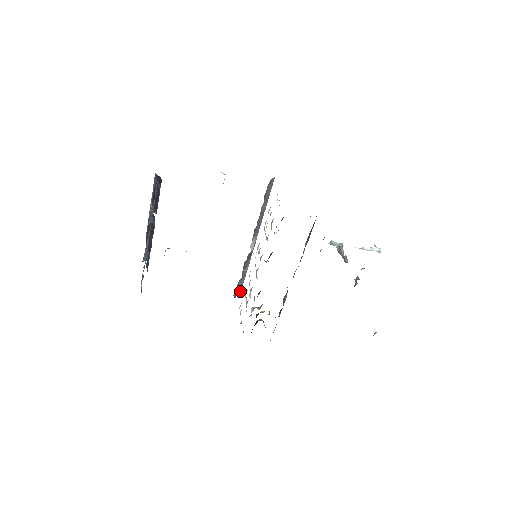
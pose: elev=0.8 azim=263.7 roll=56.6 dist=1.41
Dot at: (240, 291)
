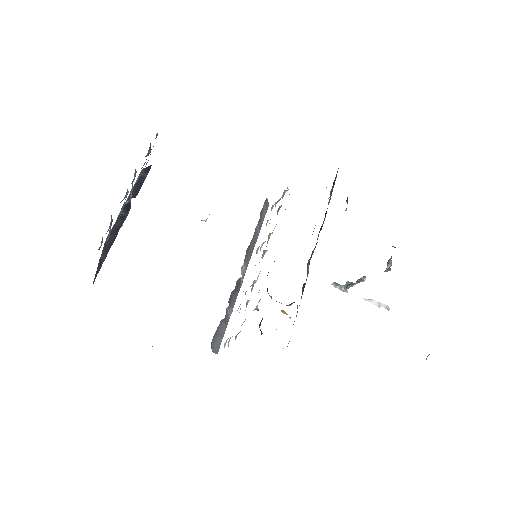
Dot at: (216, 352)
